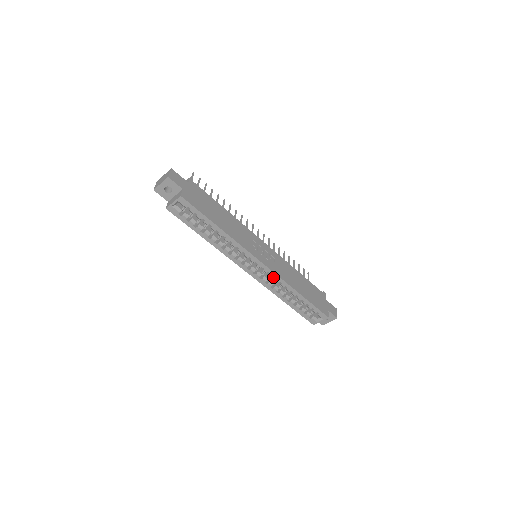
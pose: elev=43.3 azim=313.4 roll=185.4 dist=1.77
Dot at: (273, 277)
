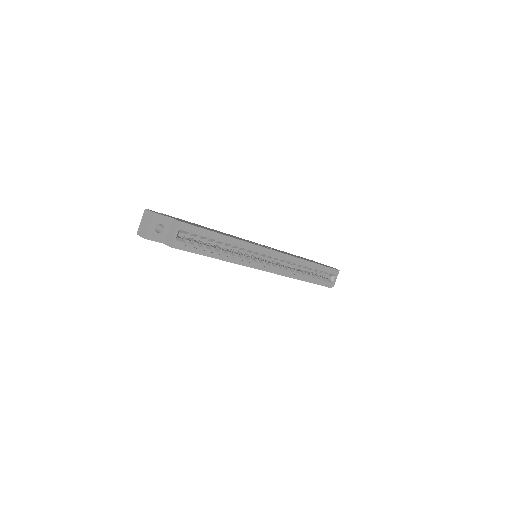
Dot at: occluded
